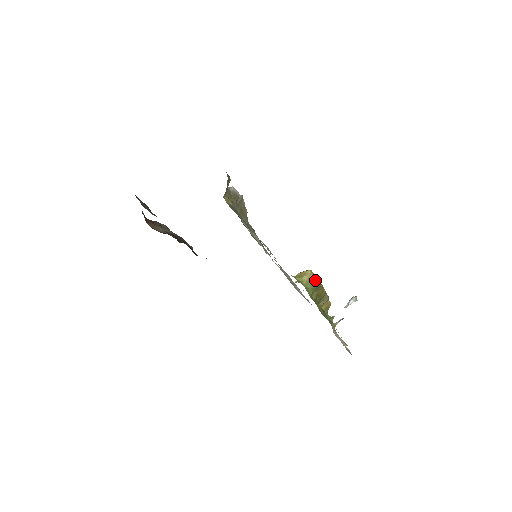
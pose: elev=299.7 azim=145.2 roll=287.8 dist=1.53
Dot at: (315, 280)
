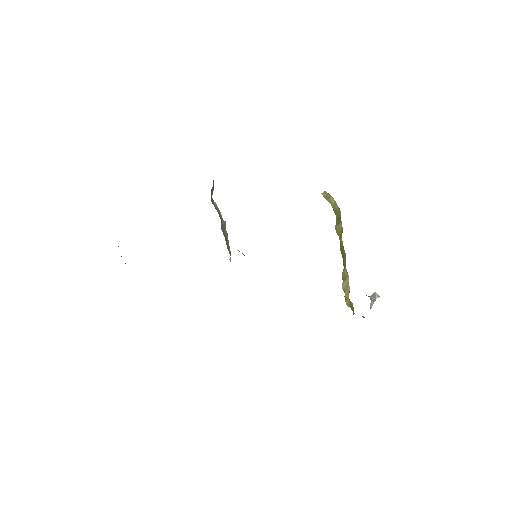
Dot at: (334, 200)
